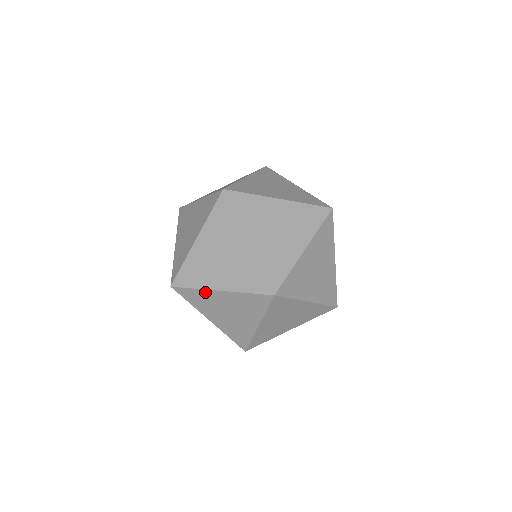
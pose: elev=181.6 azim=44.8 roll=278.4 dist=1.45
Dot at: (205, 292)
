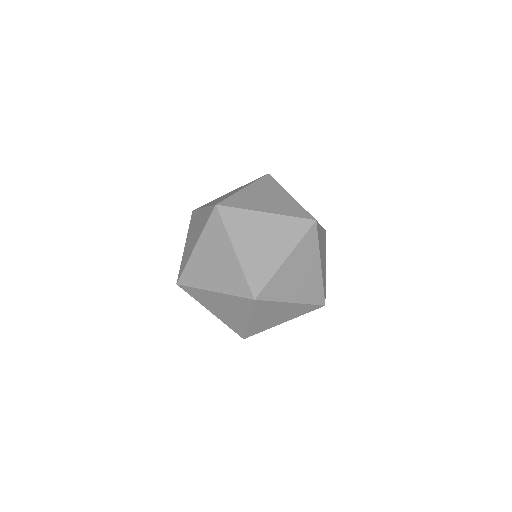
Dot at: (250, 213)
